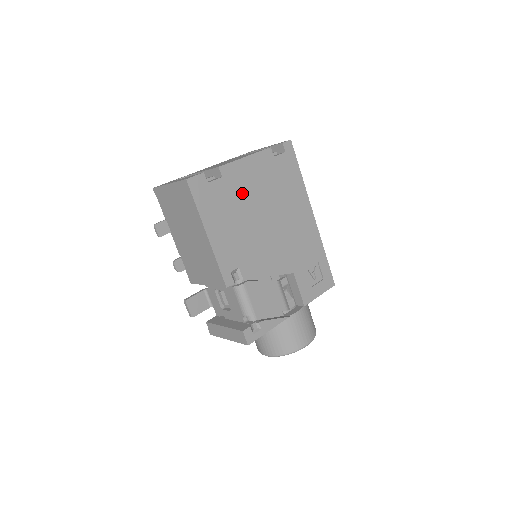
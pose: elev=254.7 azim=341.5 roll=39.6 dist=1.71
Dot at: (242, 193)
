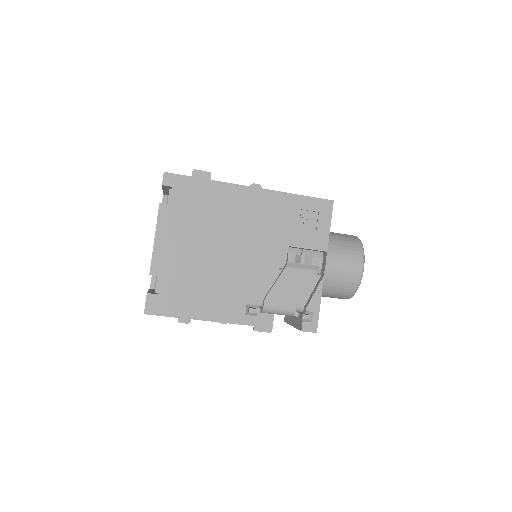
Dot at: (185, 263)
